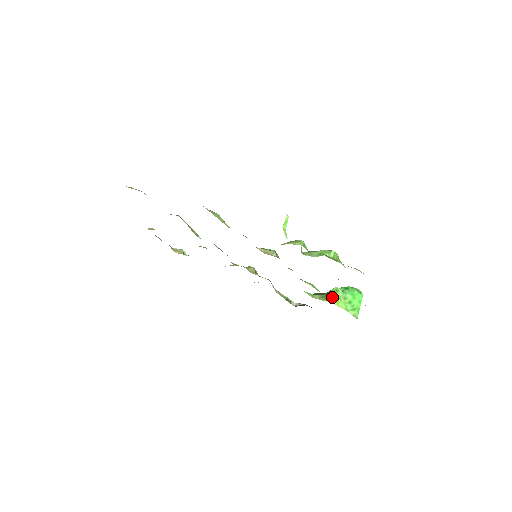
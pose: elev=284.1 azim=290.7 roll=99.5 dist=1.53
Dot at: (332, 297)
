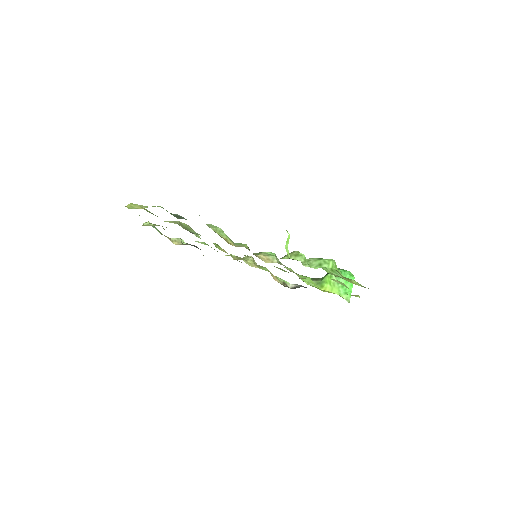
Dot at: (327, 284)
